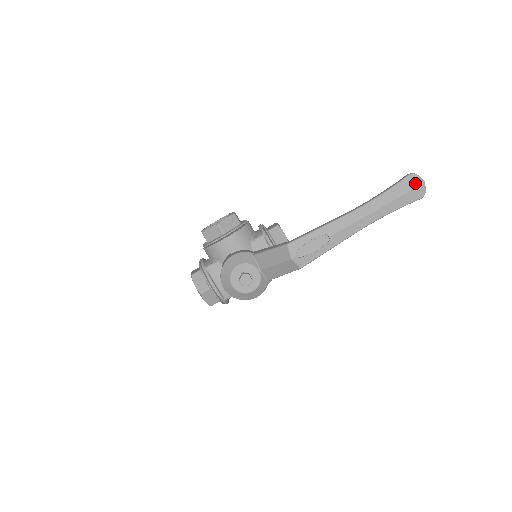
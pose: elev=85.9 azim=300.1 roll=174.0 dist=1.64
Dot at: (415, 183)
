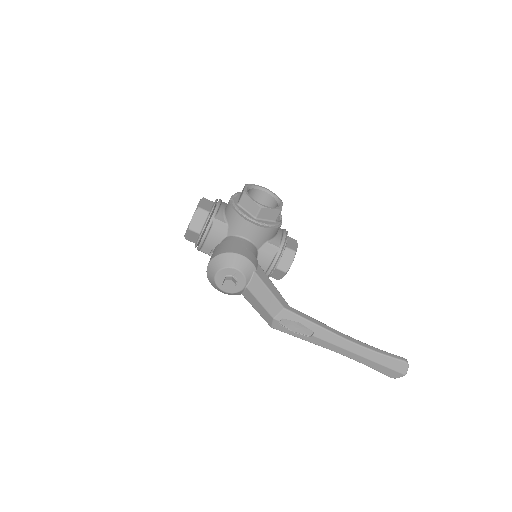
Dot at: (400, 369)
